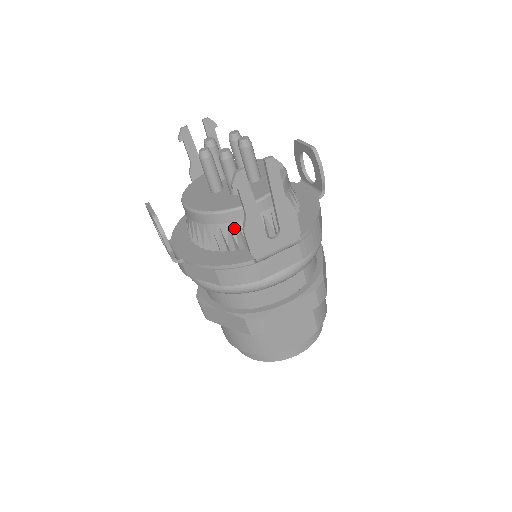
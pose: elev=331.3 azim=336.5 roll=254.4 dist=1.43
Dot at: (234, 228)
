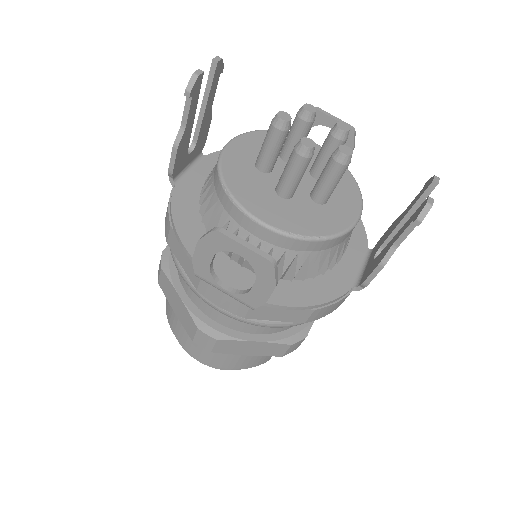
Dot at: (334, 252)
